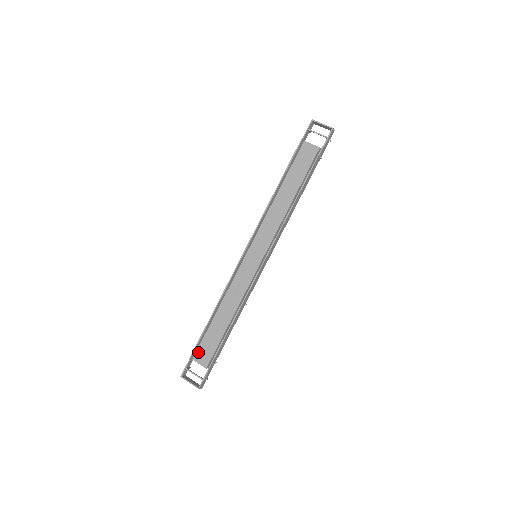
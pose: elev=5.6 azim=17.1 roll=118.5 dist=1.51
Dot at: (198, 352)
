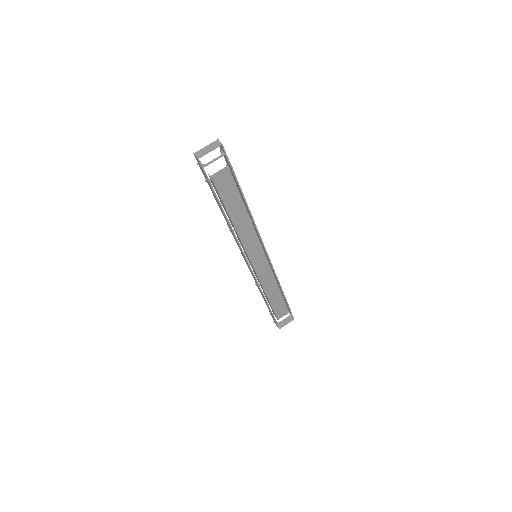
Dot at: (277, 316)
